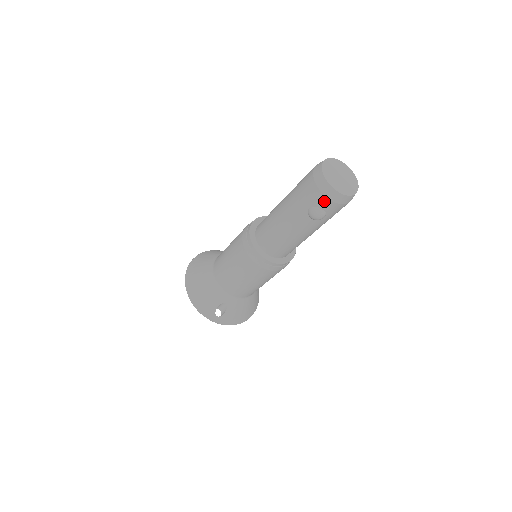
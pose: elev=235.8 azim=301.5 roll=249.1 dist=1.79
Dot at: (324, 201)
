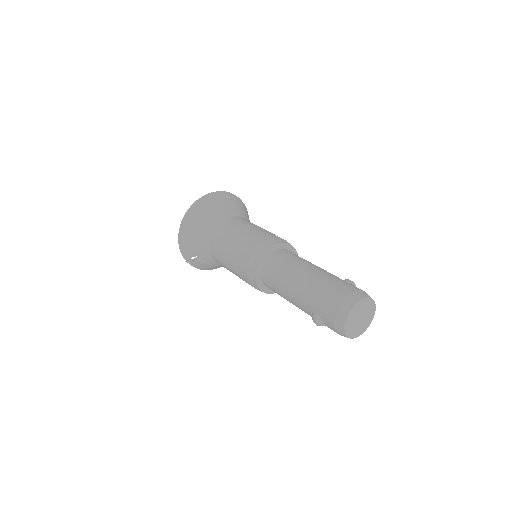
Dot at: (331, 326)
